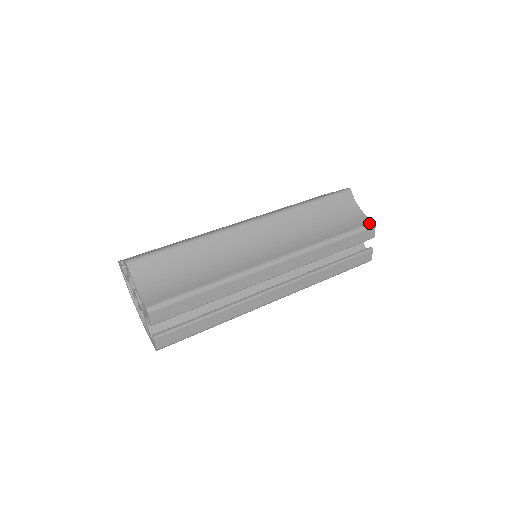
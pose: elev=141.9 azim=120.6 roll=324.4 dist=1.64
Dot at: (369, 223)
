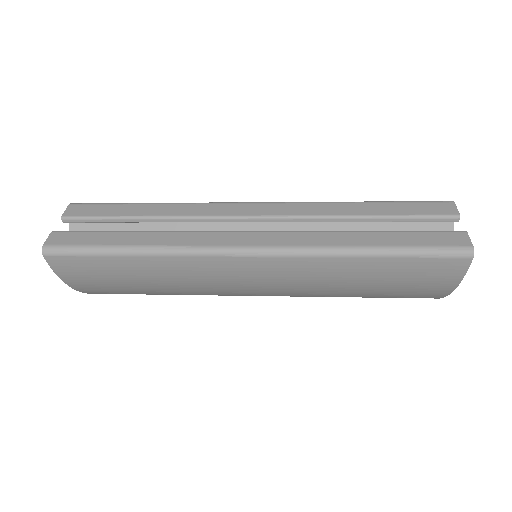
Dot at: occluded
